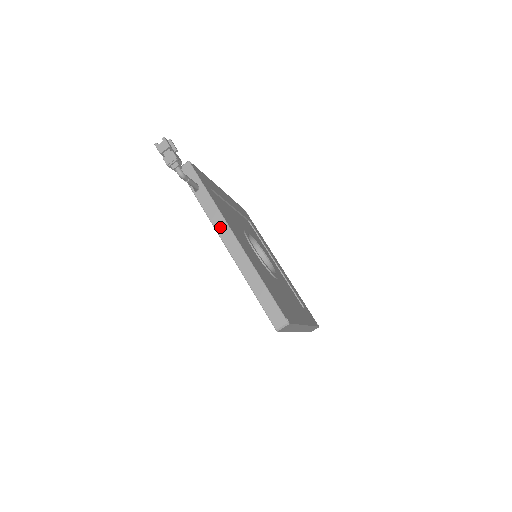
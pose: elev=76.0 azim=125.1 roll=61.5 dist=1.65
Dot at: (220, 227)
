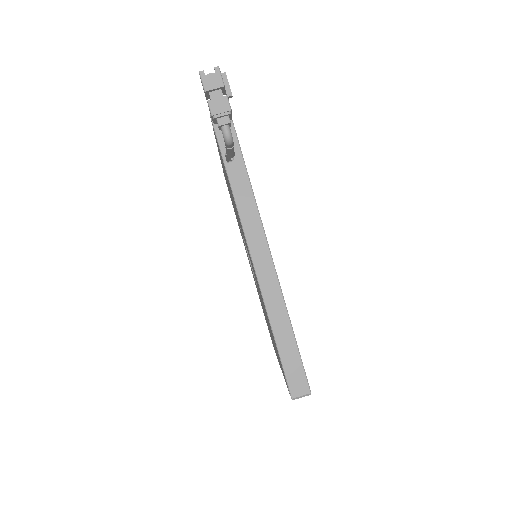
Dot at: (251, 229)
